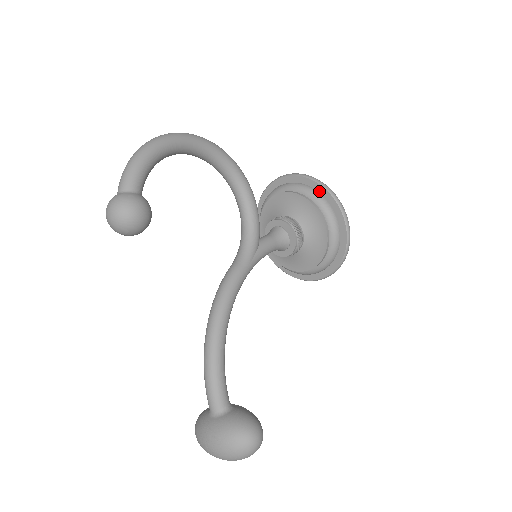
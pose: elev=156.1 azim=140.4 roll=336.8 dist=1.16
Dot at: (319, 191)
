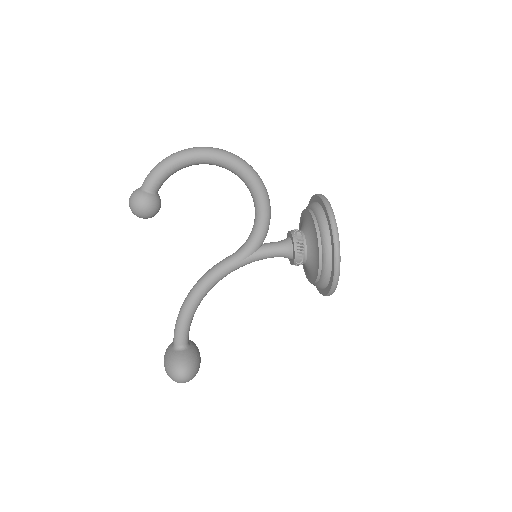
Dot at: (329, 227)
